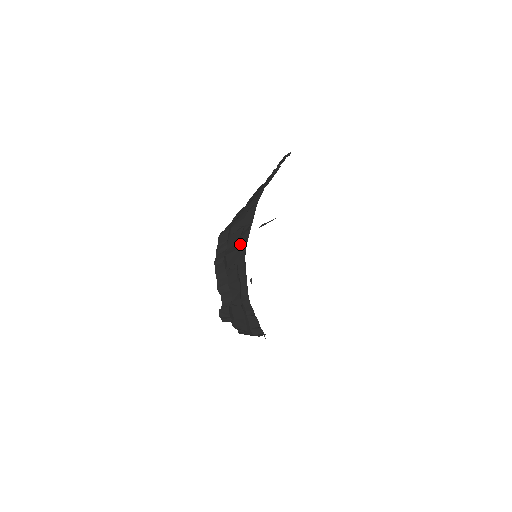
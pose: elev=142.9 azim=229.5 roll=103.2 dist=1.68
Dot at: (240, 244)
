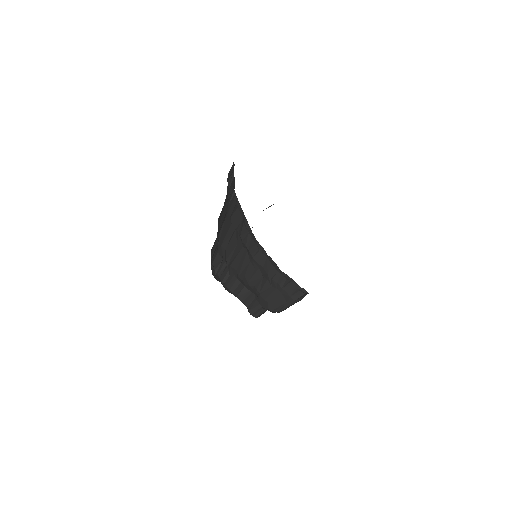
Dot at: occluded
